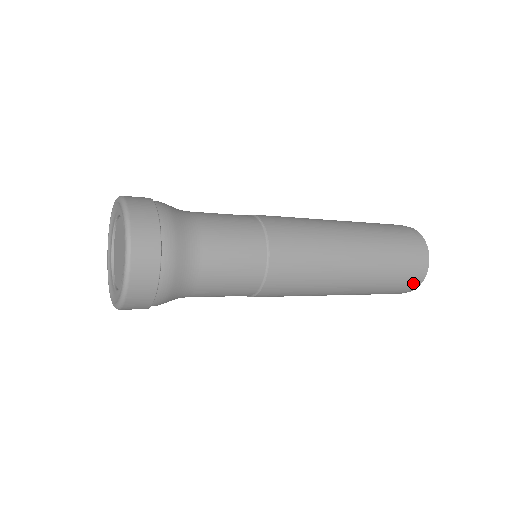
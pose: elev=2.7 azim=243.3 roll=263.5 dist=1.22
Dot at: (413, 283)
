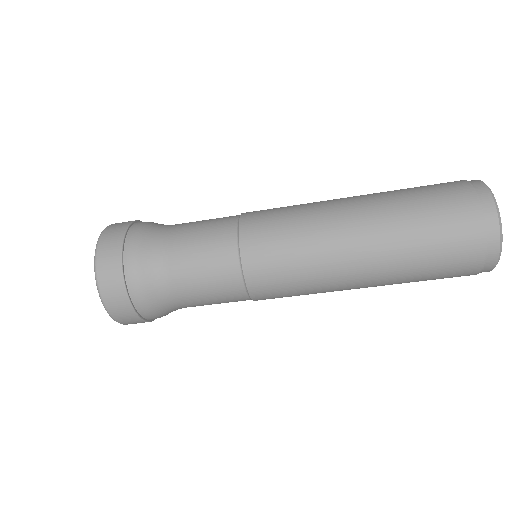
Dot at: (480, 256)
